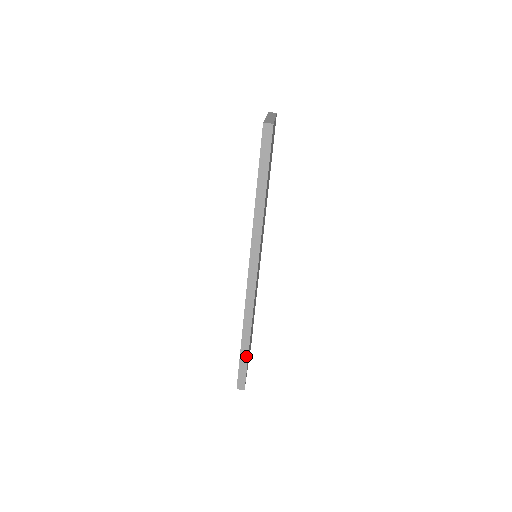
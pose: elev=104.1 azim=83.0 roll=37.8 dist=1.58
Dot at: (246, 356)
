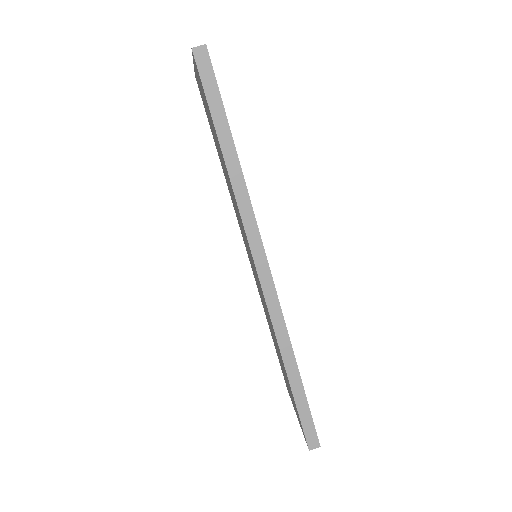
Dot at: (302, 395)
